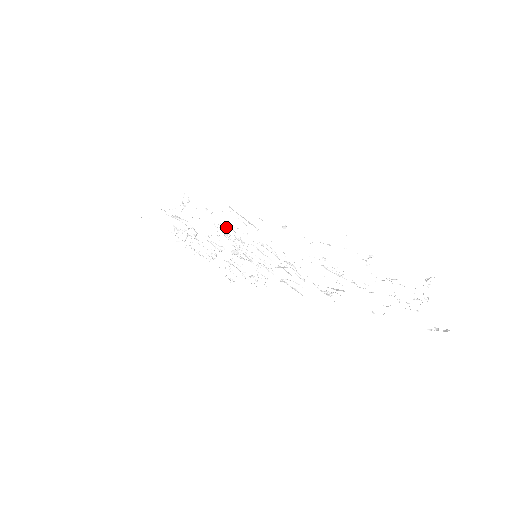
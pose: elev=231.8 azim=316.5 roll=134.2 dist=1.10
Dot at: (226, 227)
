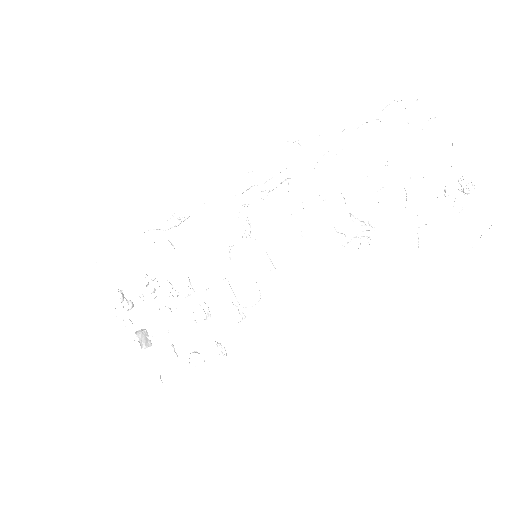
Dot at: occluded
